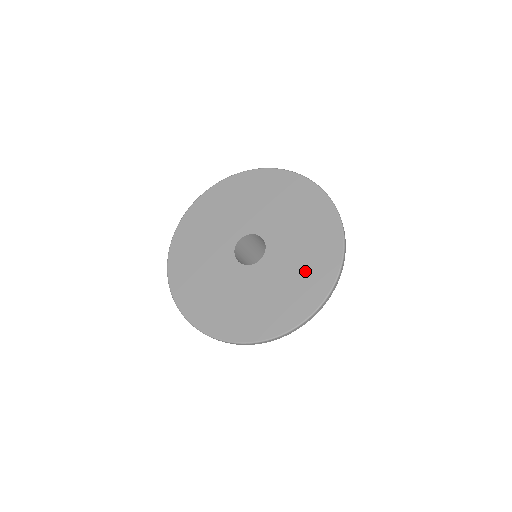
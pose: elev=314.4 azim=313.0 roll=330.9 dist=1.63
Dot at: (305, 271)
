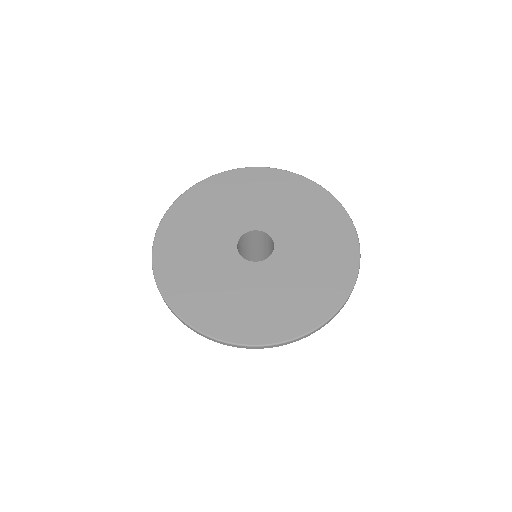
Dot at: (324, 237)
